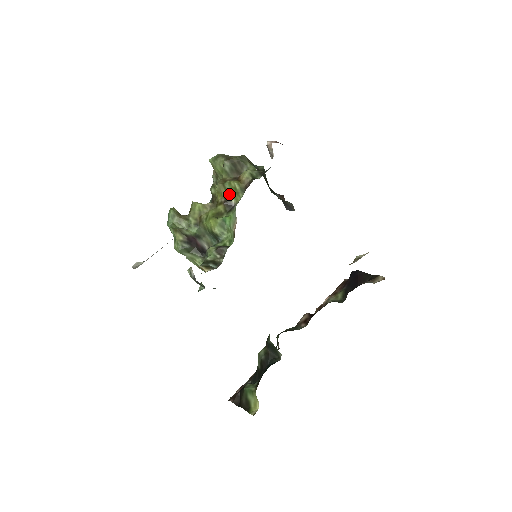
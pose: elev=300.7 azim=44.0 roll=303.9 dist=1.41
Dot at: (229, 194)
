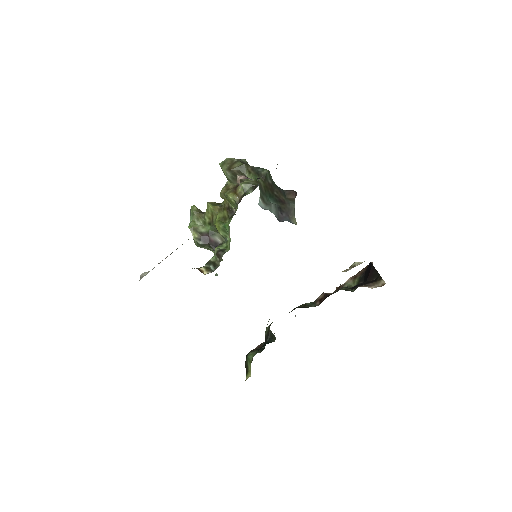
Dot at: occluded
